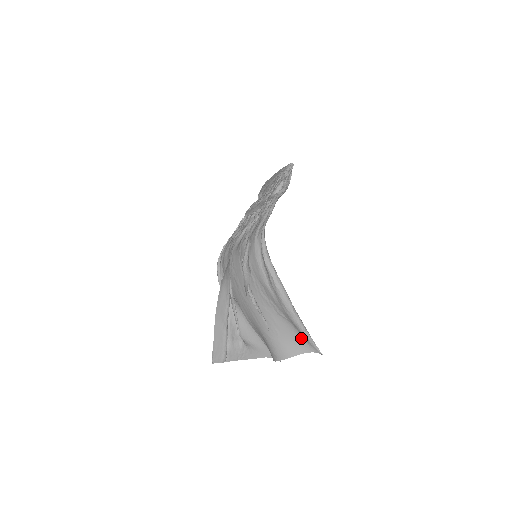
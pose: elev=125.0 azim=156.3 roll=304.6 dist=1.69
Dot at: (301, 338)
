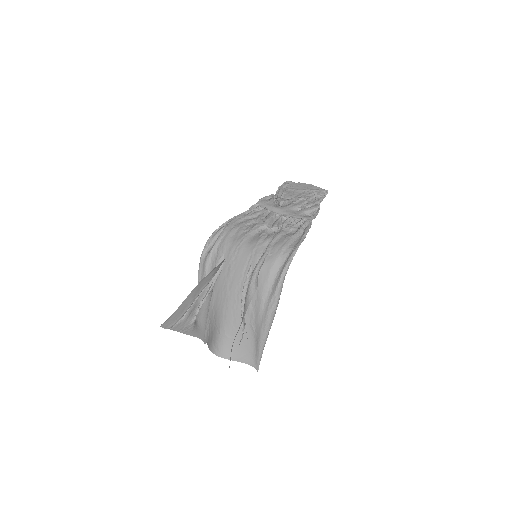
Dot at: (252, 351)
